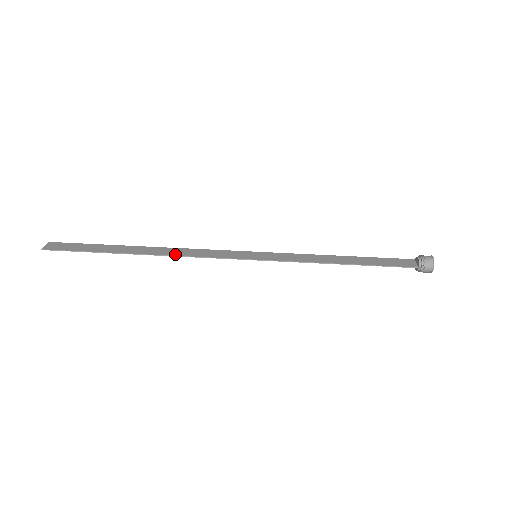
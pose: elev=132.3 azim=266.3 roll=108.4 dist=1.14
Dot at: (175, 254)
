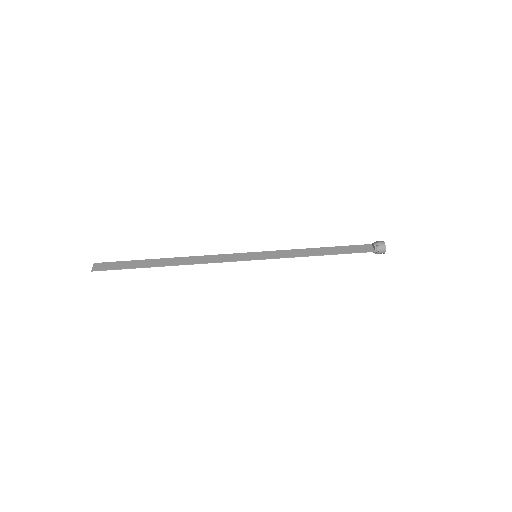
Dot at: (195, 262)
